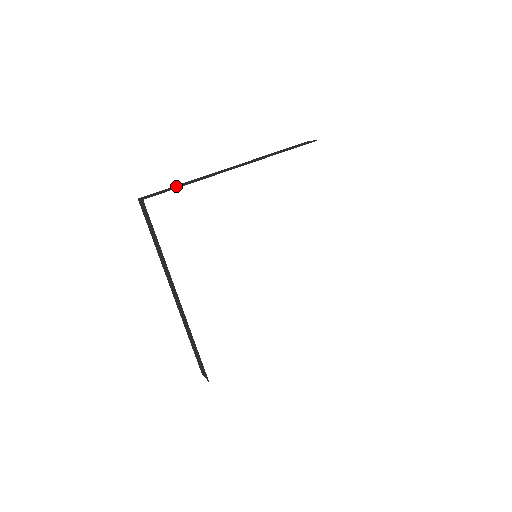
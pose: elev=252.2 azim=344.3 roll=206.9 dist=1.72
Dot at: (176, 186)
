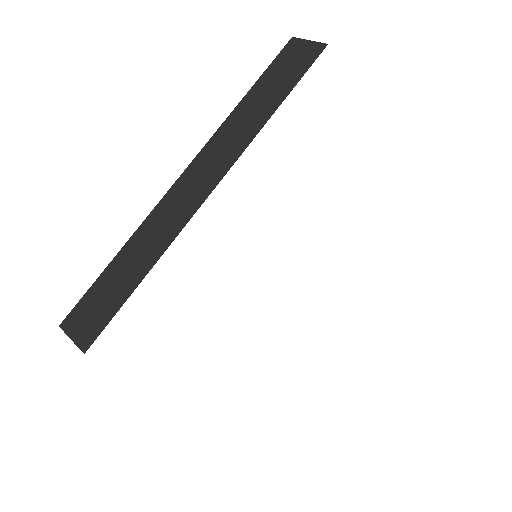
Dot at: occluded
